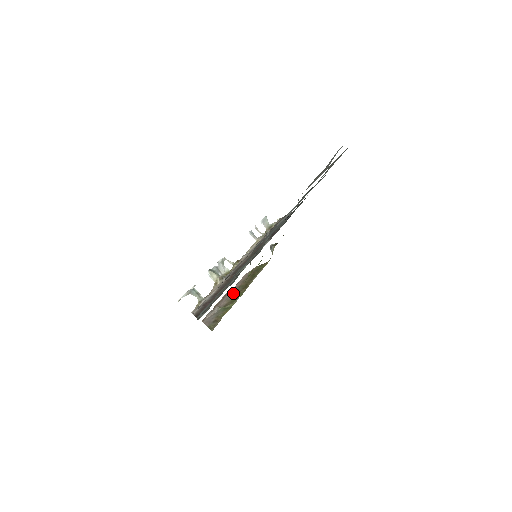
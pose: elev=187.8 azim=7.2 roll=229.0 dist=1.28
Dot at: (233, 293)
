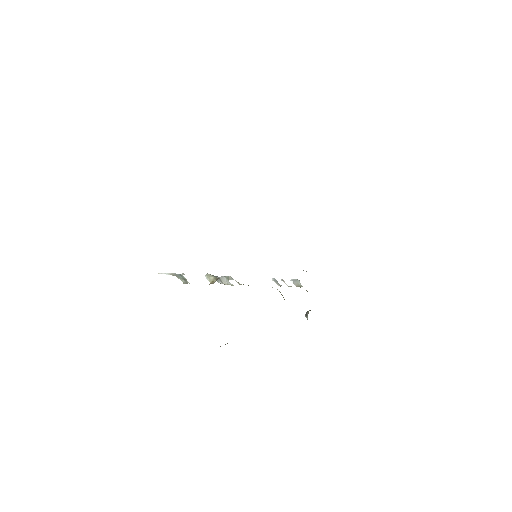
Dot at: occluded
